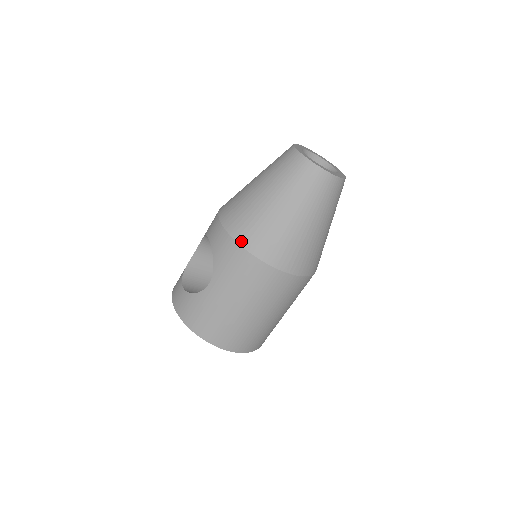
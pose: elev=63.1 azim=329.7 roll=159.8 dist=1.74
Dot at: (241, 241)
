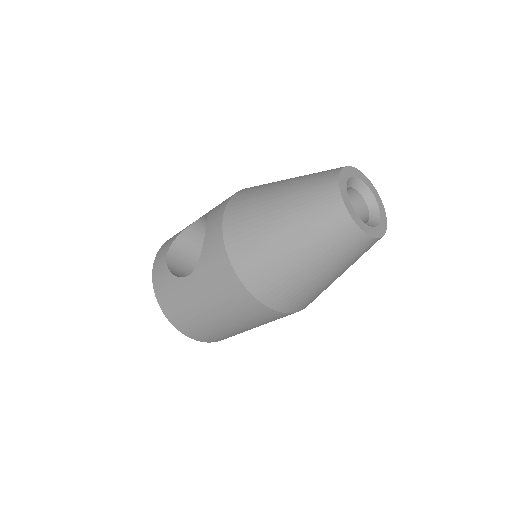
Dot at: (232, 257)
